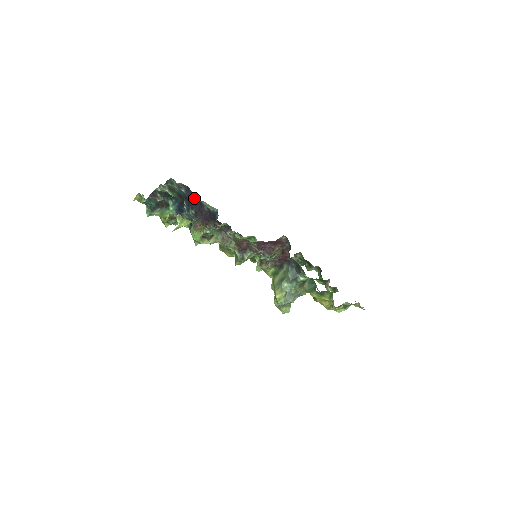
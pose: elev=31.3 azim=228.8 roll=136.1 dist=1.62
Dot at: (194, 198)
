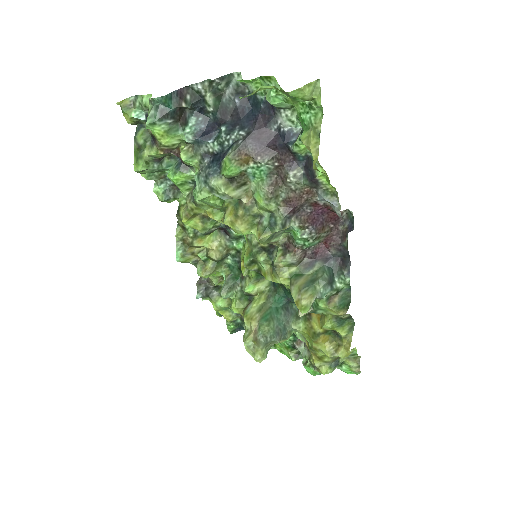
Dot at: (254, 114)
